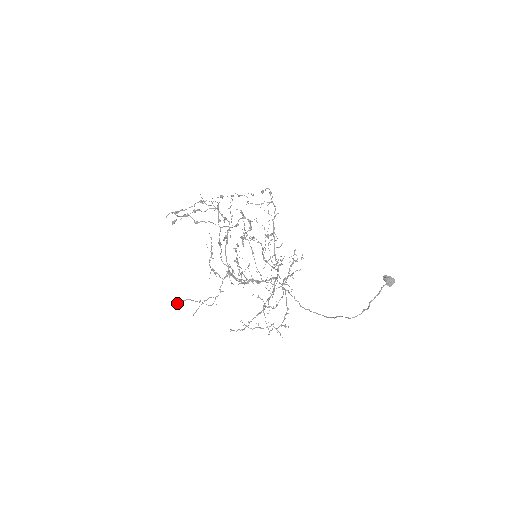
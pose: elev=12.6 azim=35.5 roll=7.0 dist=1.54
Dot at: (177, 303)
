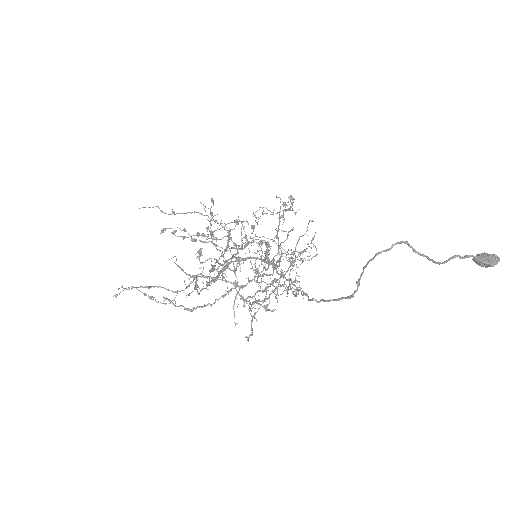
Dot at: (117, 294)
